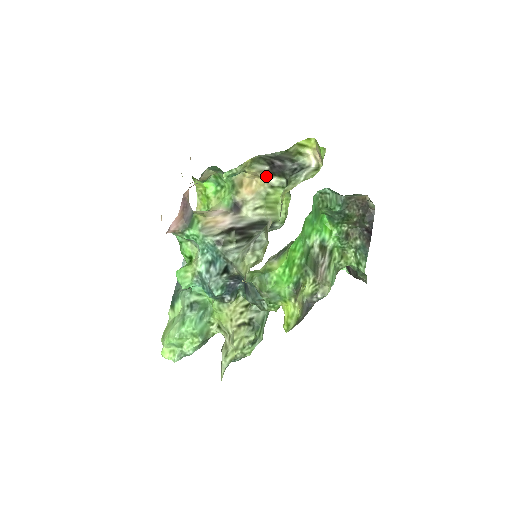
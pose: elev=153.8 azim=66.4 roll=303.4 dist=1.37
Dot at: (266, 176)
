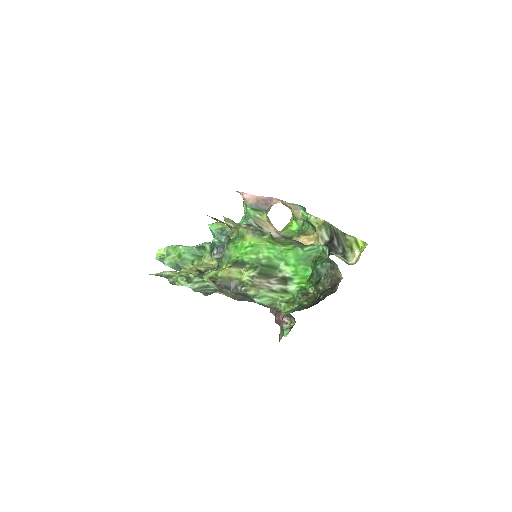
Dot at: occluded
